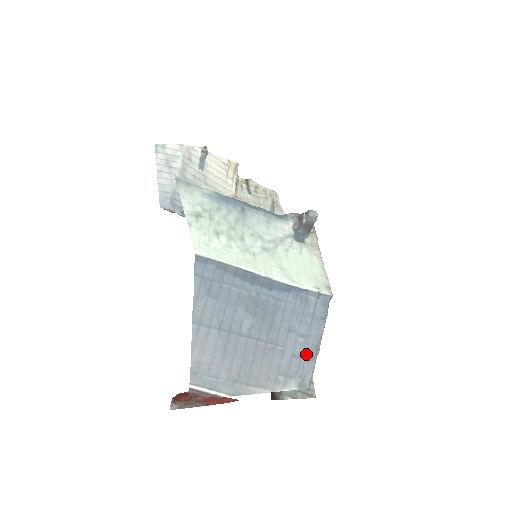
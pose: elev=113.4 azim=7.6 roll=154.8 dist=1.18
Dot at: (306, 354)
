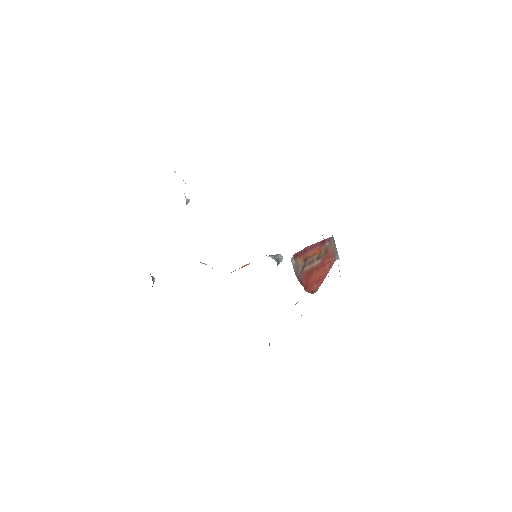
Dot at: occluded
